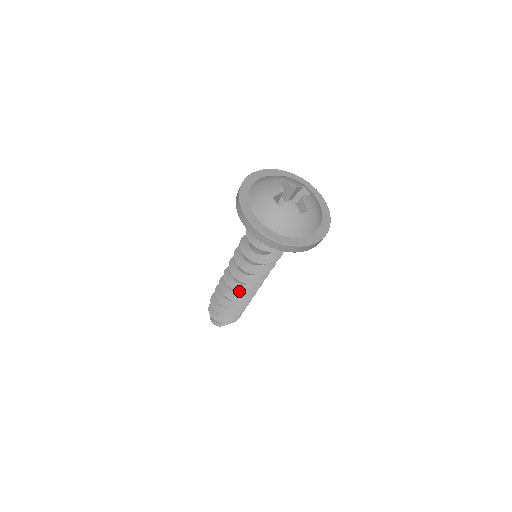
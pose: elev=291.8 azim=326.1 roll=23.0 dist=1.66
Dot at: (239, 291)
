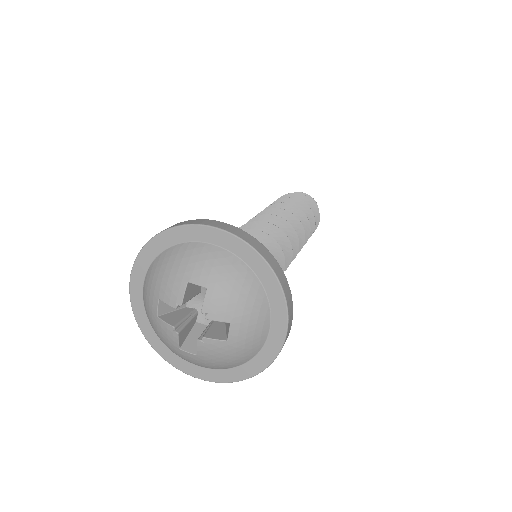
Dot at: occluded
